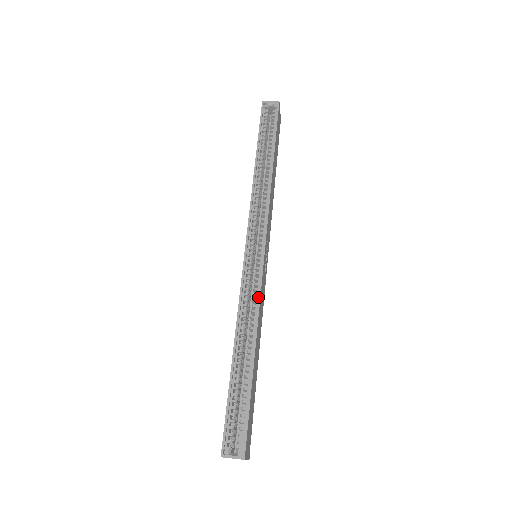
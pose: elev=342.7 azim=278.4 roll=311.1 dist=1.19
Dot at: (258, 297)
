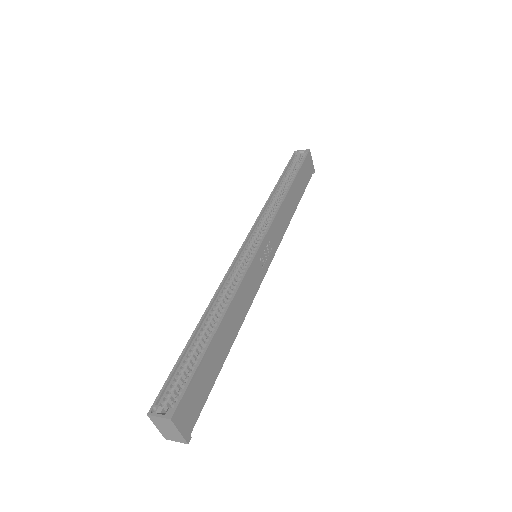
Dot at: (241, 278)
